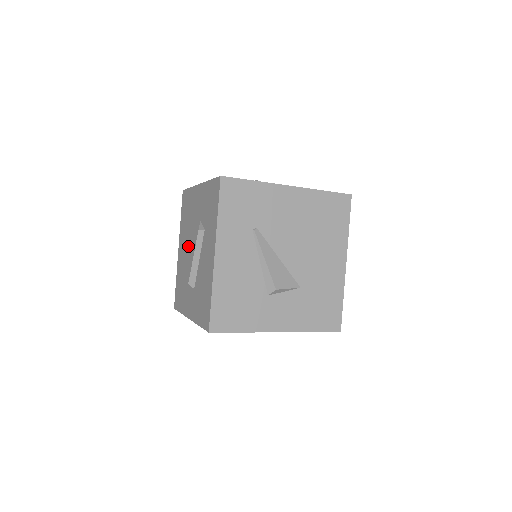
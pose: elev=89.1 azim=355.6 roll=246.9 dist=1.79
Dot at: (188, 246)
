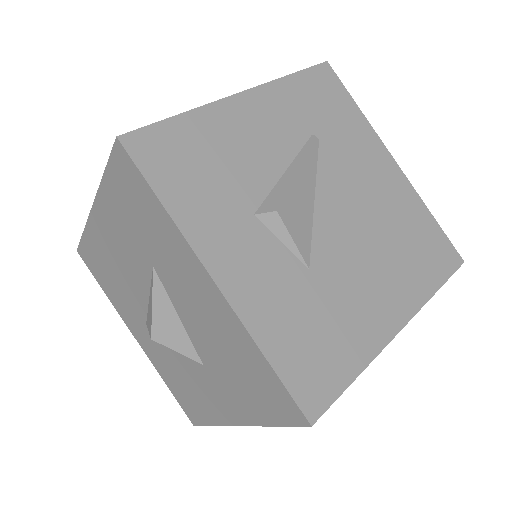
Dot at: occluded
